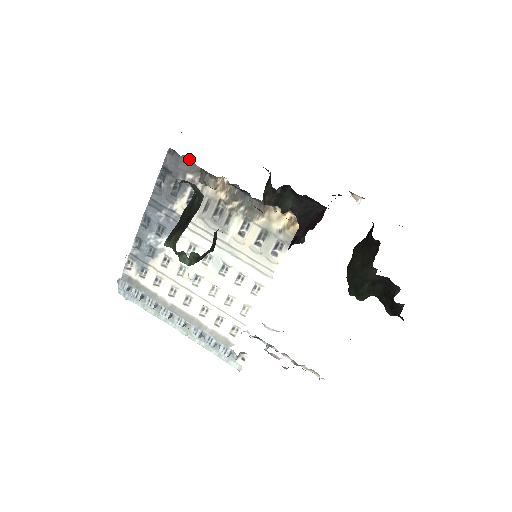
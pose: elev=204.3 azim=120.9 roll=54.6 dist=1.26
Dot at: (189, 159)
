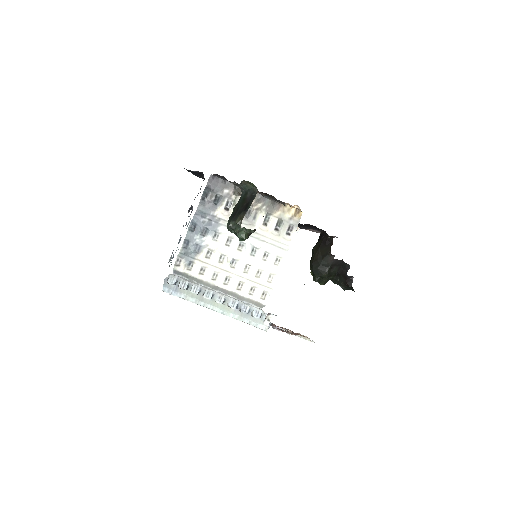
Dot at: (226, 180)
